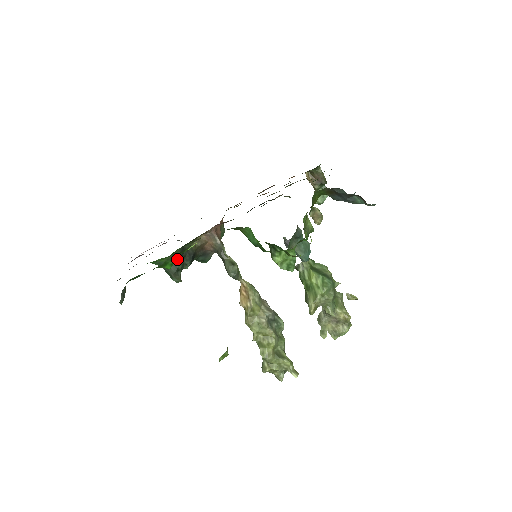
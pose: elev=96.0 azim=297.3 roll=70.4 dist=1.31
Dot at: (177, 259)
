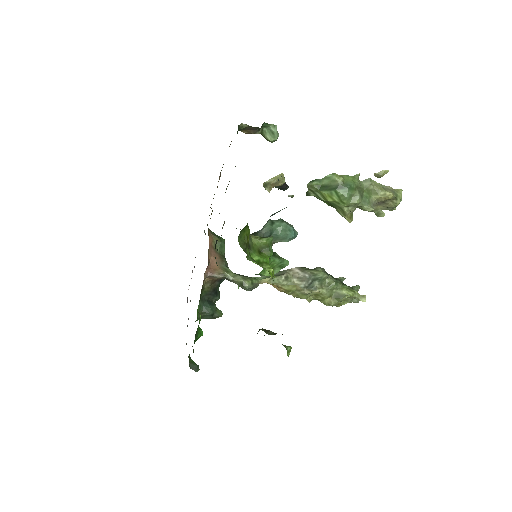
Dot at: (204, 311)
